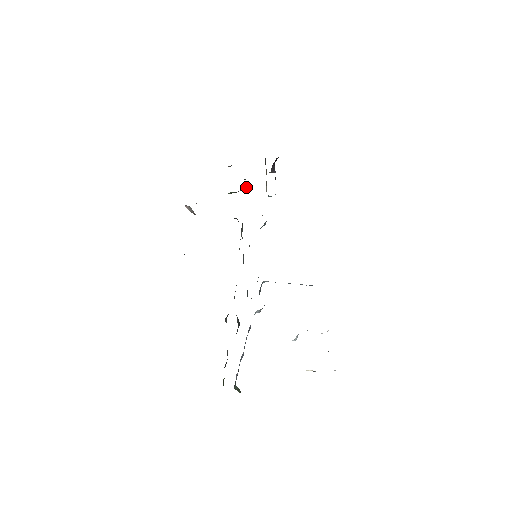
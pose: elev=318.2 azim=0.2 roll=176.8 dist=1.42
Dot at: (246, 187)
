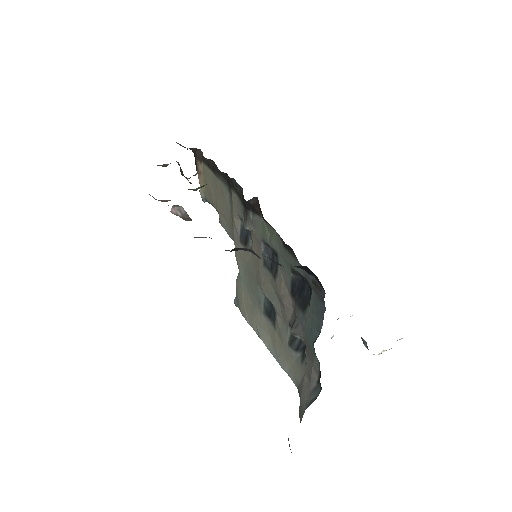
Dot at: occluded
